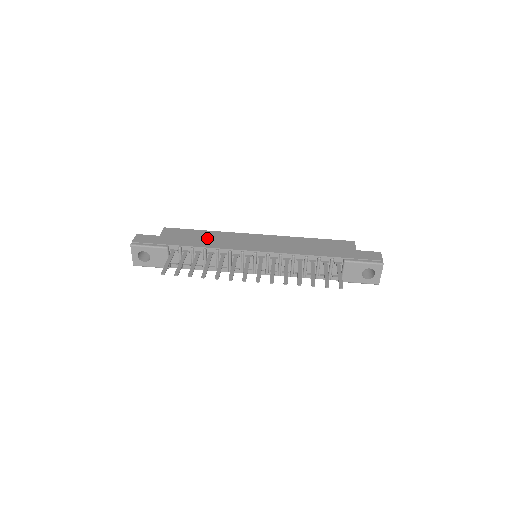
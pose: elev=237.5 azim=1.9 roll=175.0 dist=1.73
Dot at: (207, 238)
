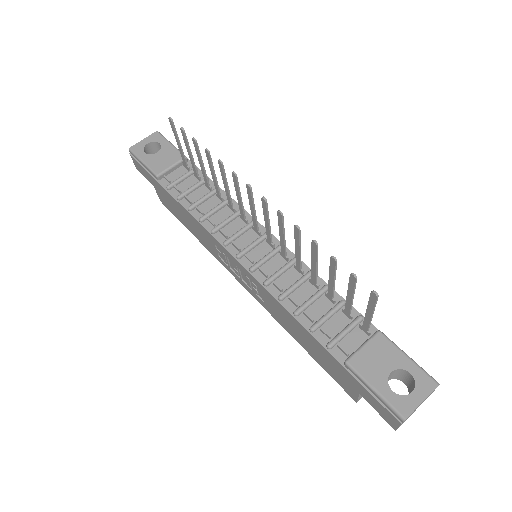
Dot at: occluded
